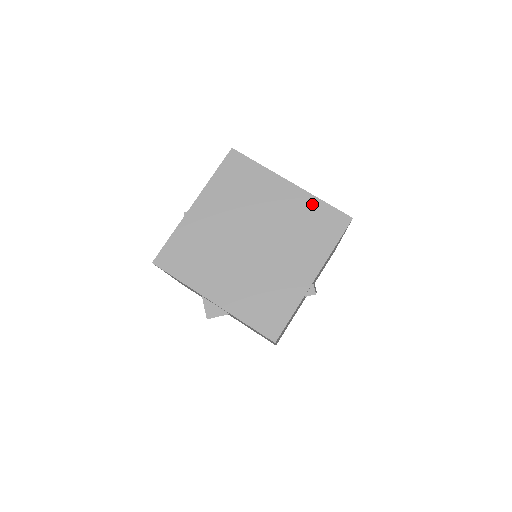
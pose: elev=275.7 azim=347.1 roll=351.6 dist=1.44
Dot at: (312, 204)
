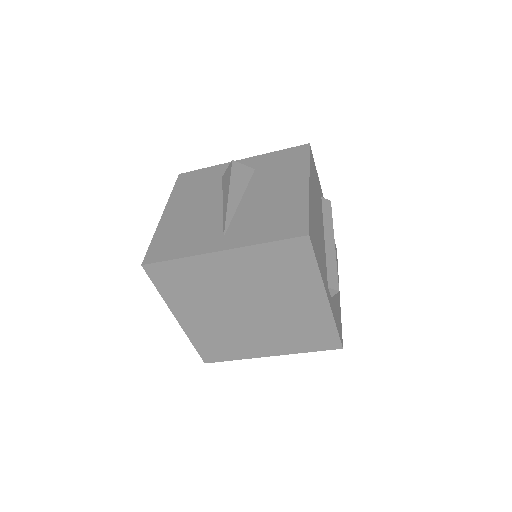
Dot at: (260, 253)
